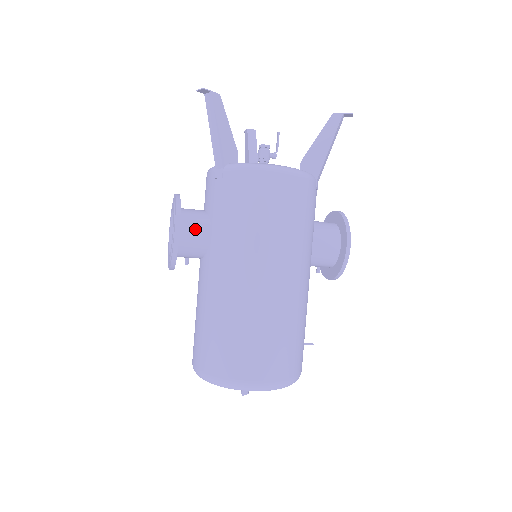
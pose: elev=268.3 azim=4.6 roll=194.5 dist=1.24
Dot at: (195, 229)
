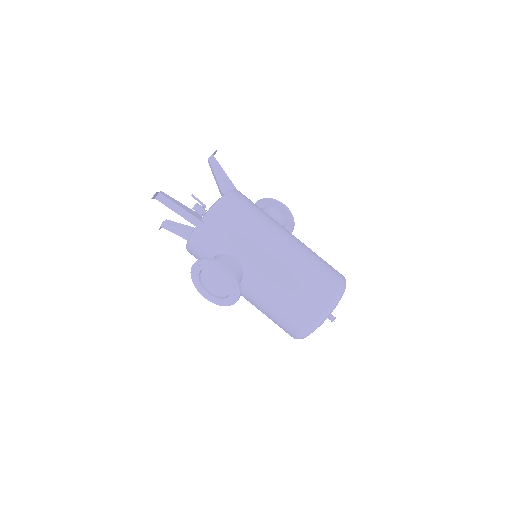
Dot at: (227, 263)
